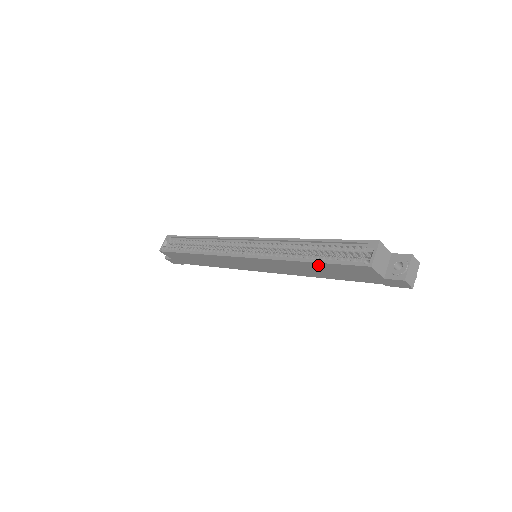
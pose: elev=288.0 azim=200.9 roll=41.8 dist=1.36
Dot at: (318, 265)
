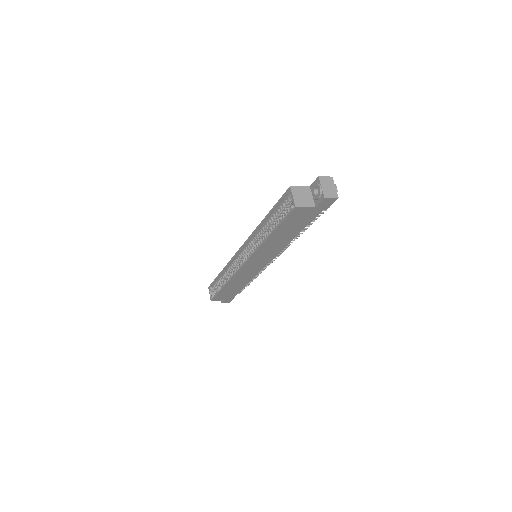
Dot at: (277, 232)
